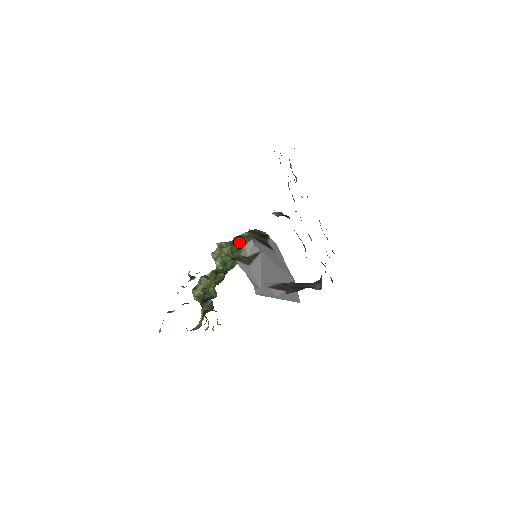
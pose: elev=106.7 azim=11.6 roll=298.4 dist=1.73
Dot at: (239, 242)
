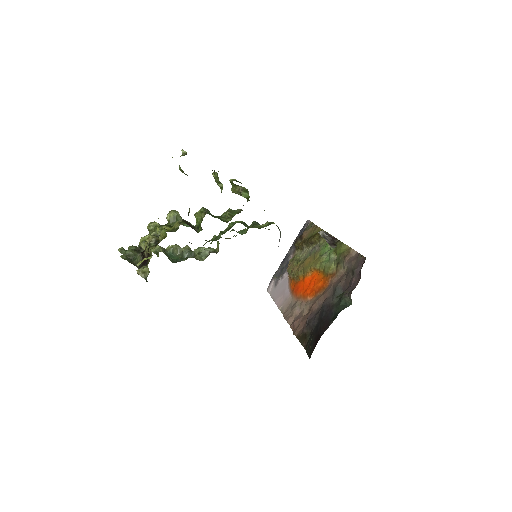
Dot at: occluded
